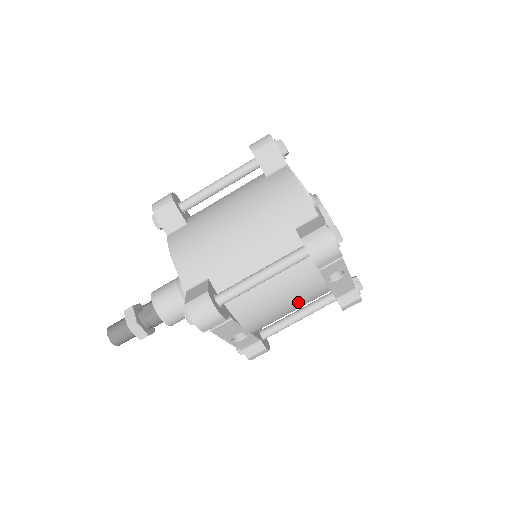
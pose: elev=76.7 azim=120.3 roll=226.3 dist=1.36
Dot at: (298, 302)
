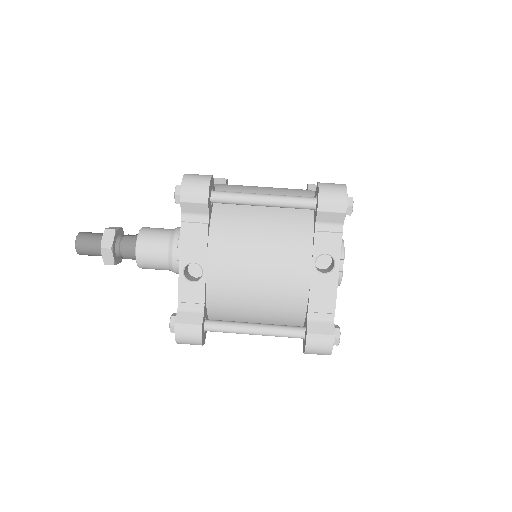
Dot at: (273, 271)
